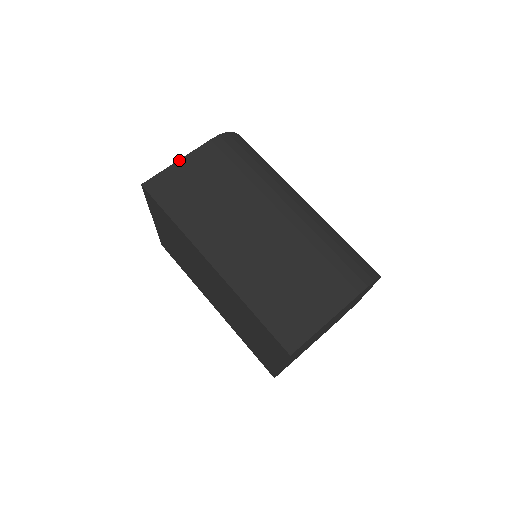
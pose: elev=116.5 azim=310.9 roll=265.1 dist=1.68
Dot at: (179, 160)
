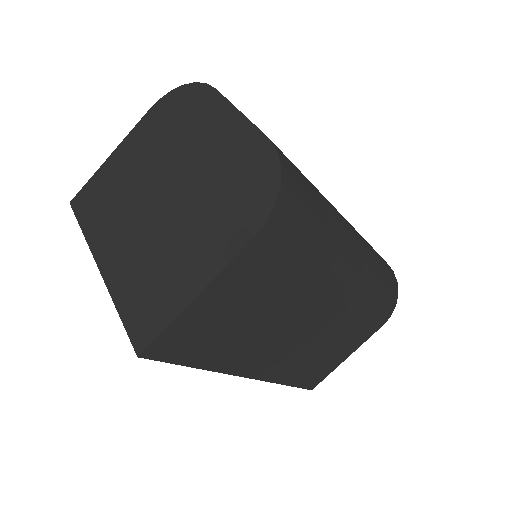
Dot at: (196, 298)
